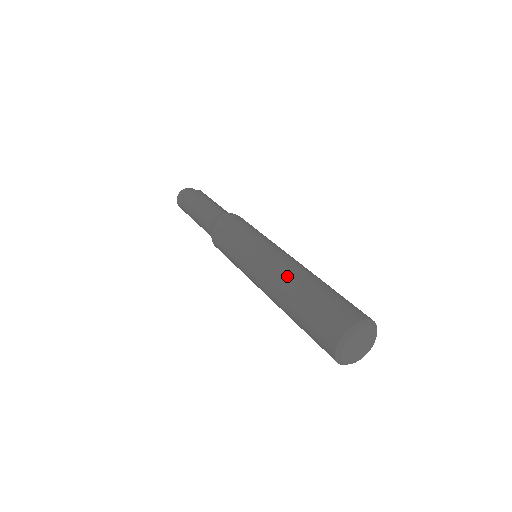
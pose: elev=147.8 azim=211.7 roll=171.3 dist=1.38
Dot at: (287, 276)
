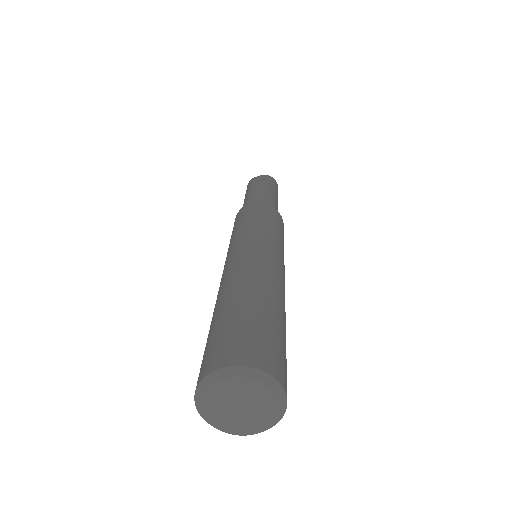
Dot at: (224, 284)
